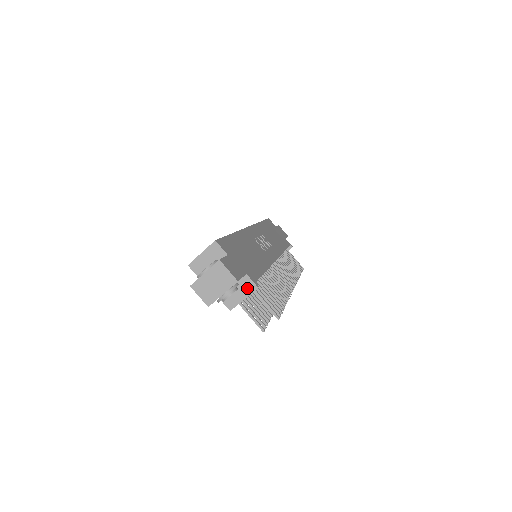
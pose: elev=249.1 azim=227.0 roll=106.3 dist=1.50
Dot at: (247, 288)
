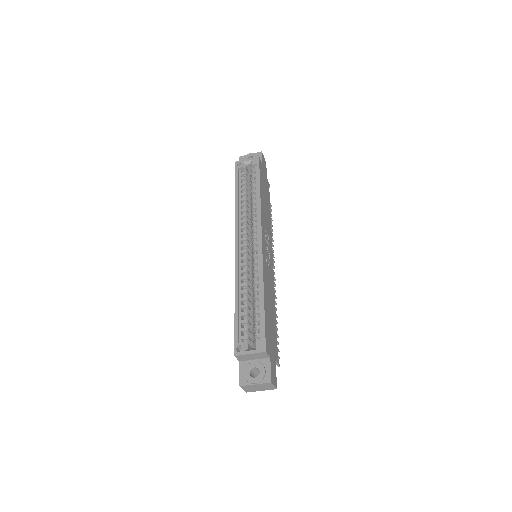
Dot at: occluded
